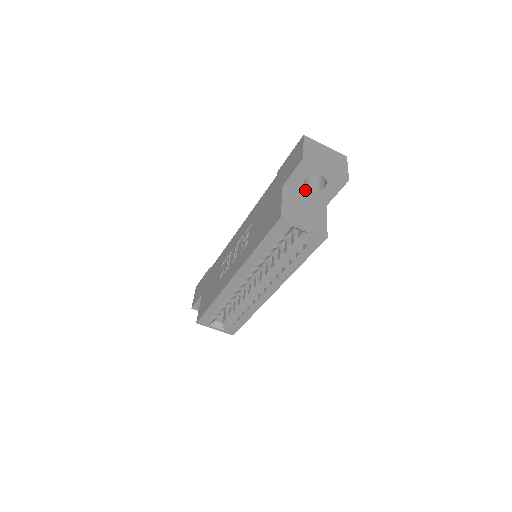
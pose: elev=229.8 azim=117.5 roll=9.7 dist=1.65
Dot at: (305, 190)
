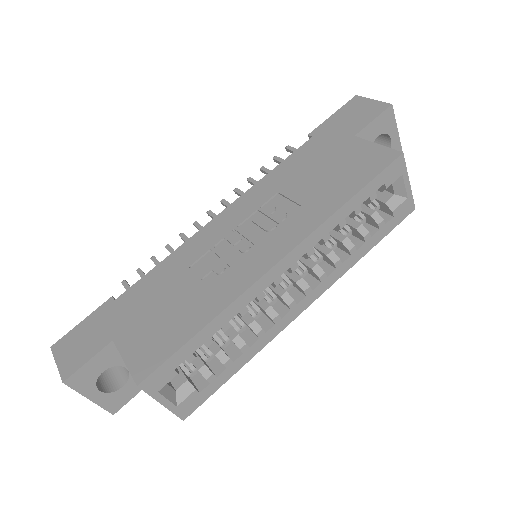
Dot at: occluded
